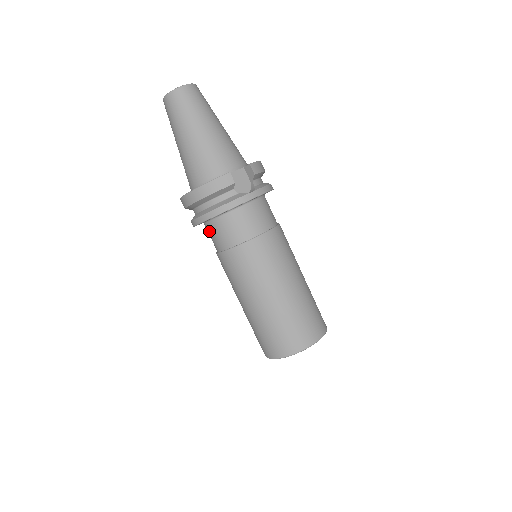
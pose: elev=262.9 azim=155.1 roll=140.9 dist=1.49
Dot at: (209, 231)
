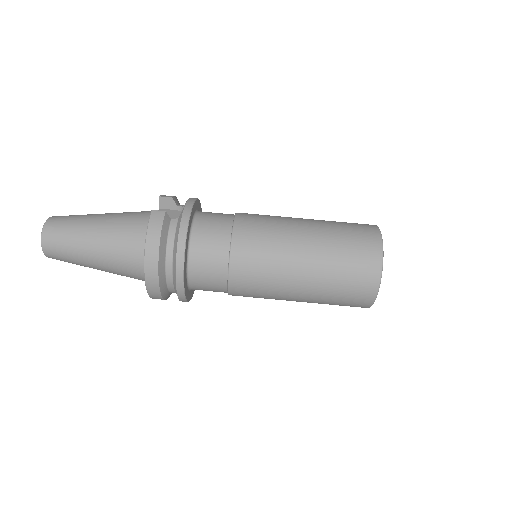
Dot at: (199, 280)
